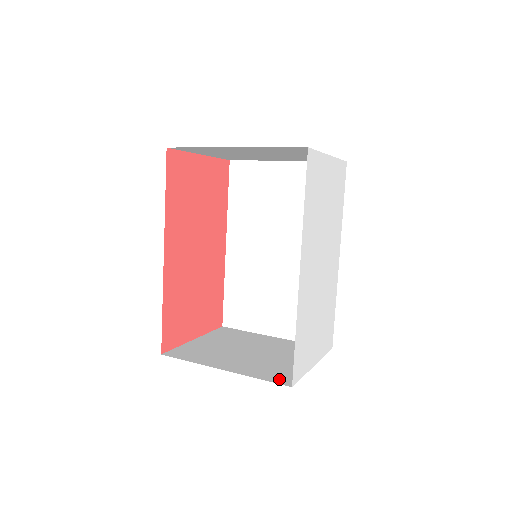
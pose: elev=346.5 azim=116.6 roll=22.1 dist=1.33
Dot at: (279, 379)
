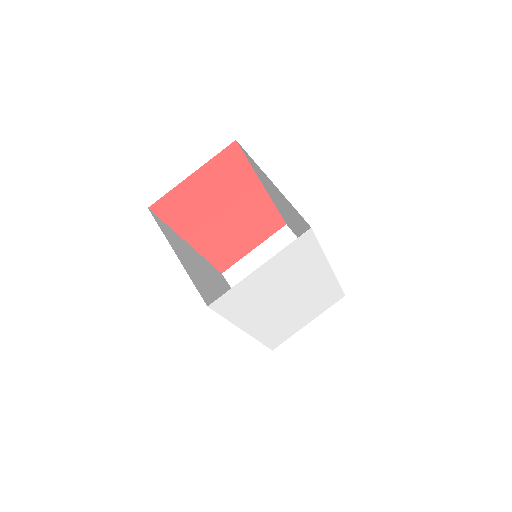
Dot at: occluded
